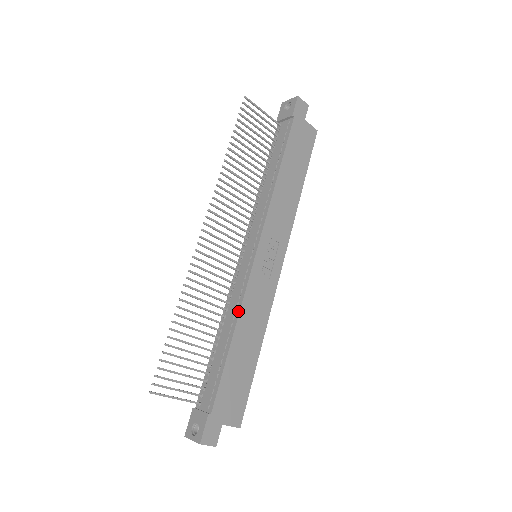
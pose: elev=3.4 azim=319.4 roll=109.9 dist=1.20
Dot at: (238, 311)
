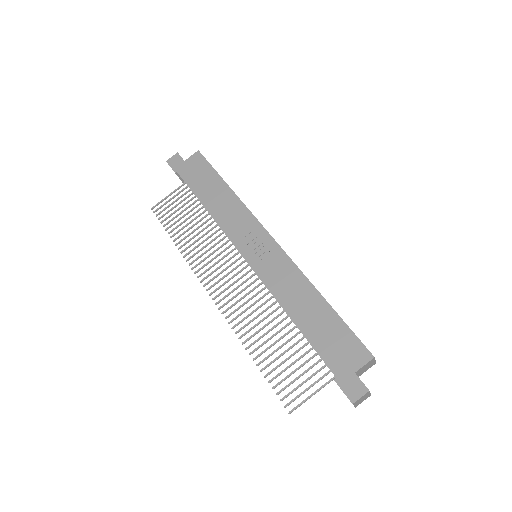
Dot at: occluded
